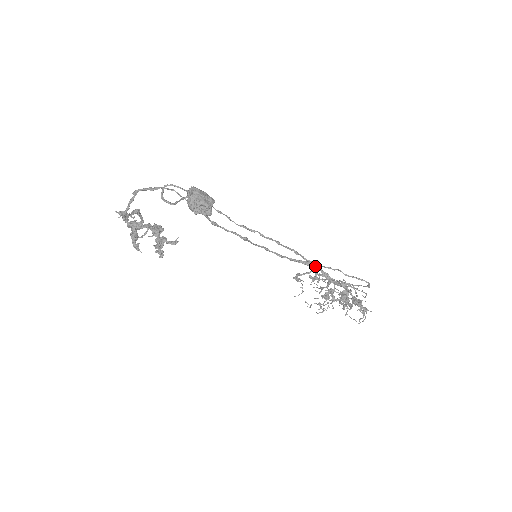
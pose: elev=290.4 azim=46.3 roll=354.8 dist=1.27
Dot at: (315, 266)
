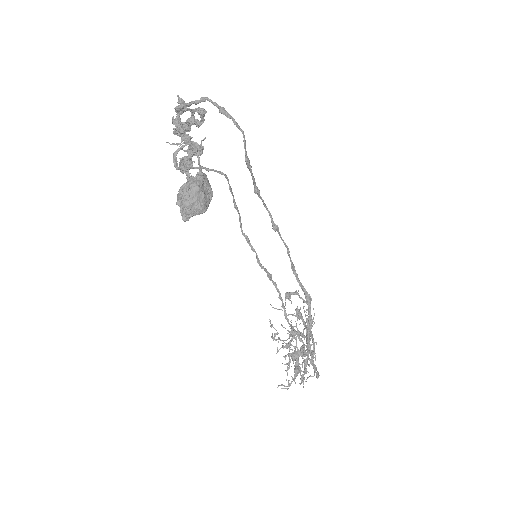
Dot at: (310, 307)
